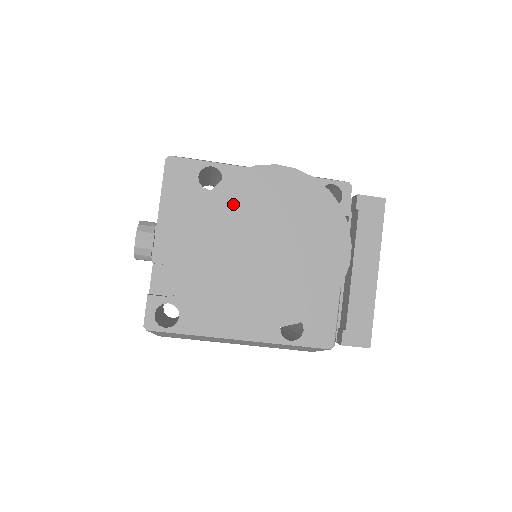
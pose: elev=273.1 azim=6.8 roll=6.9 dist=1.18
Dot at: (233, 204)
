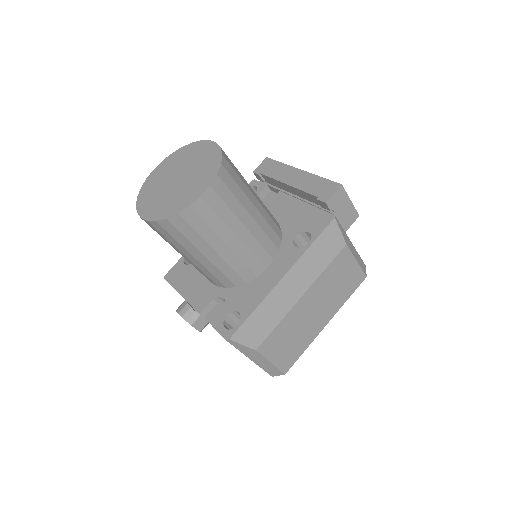
Dot at: (149, 193)
